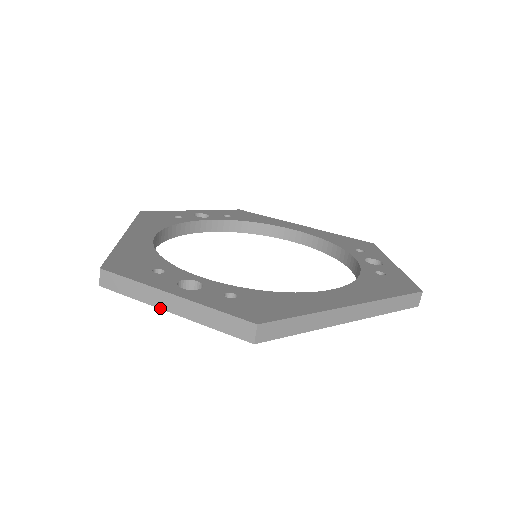
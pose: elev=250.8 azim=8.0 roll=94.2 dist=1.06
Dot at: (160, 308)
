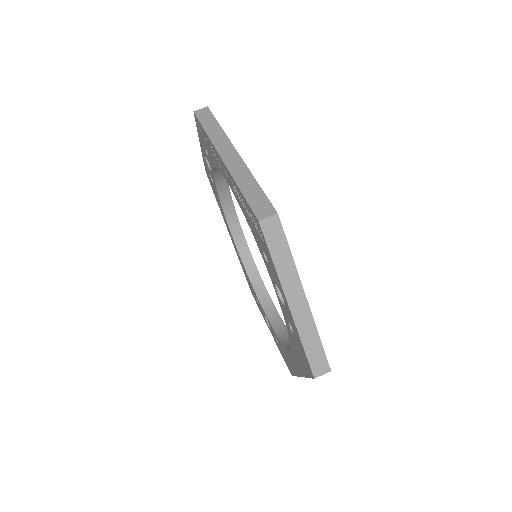
Dot at: (285, 293)
